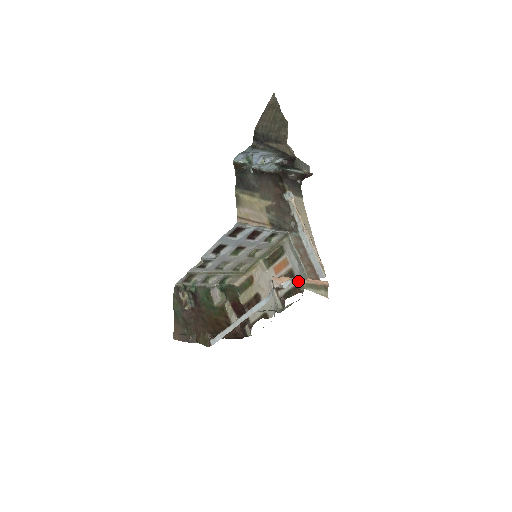
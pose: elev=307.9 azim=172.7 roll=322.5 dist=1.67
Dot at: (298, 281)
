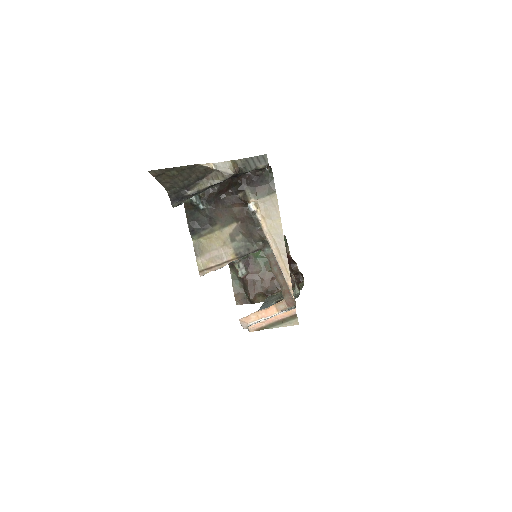
Dot at: (255, 328)
